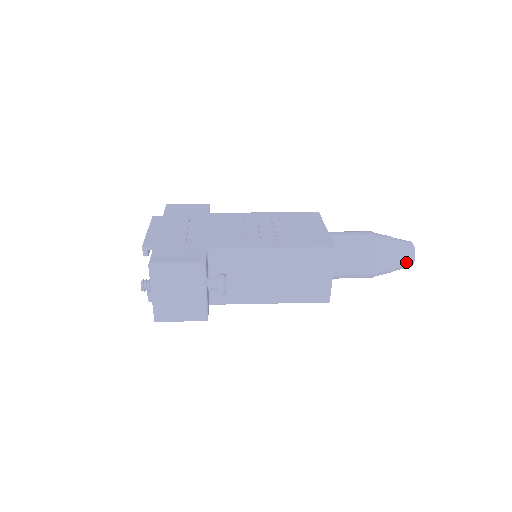
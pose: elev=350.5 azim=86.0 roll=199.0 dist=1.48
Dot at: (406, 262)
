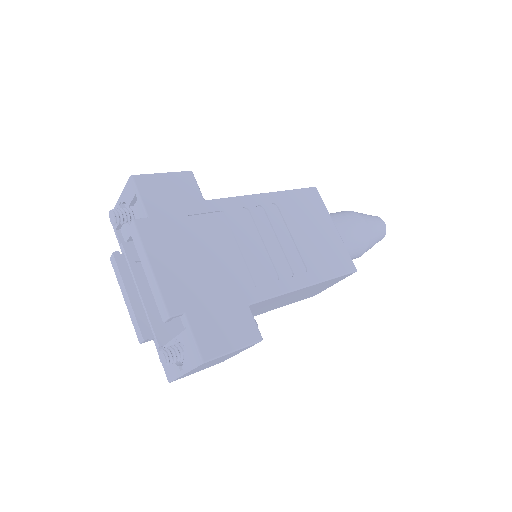
Dot at: occluded
